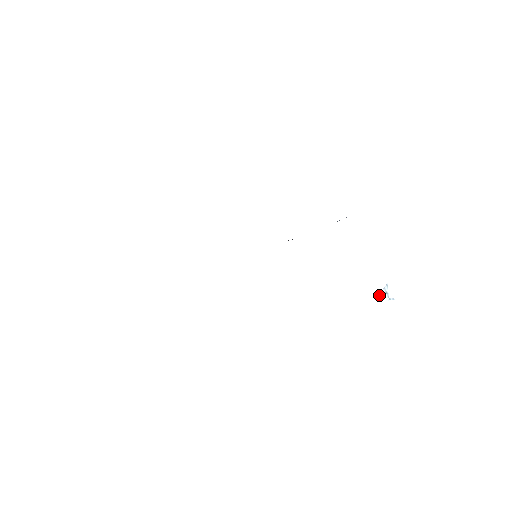
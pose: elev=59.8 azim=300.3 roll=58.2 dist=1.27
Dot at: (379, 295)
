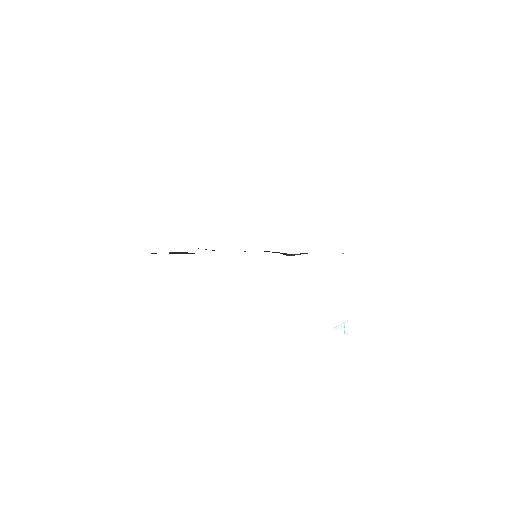
Dot at: (338, 326)
